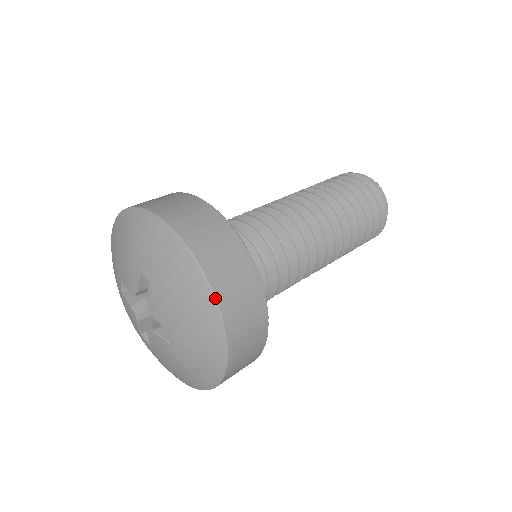
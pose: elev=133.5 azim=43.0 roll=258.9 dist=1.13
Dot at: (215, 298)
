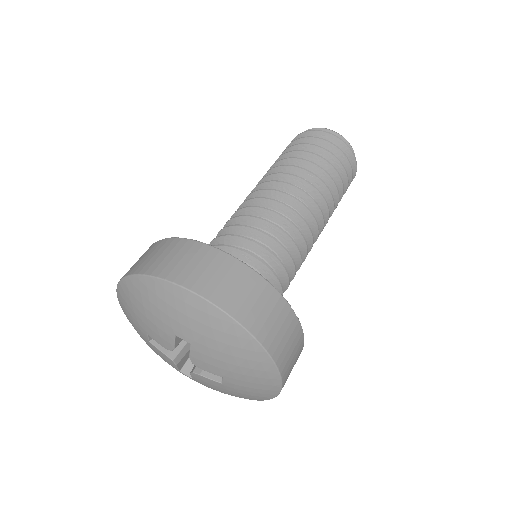
Dot at: (266, 351)
